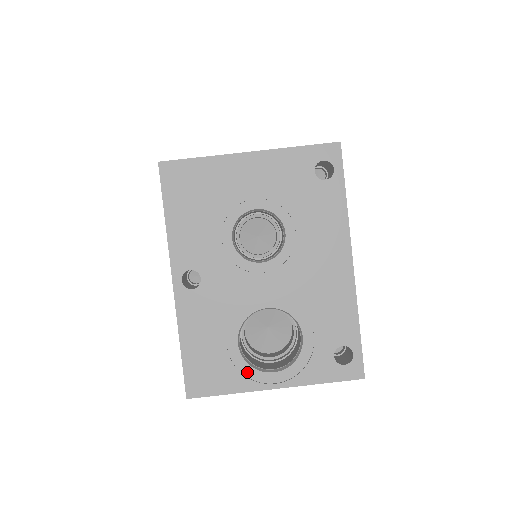
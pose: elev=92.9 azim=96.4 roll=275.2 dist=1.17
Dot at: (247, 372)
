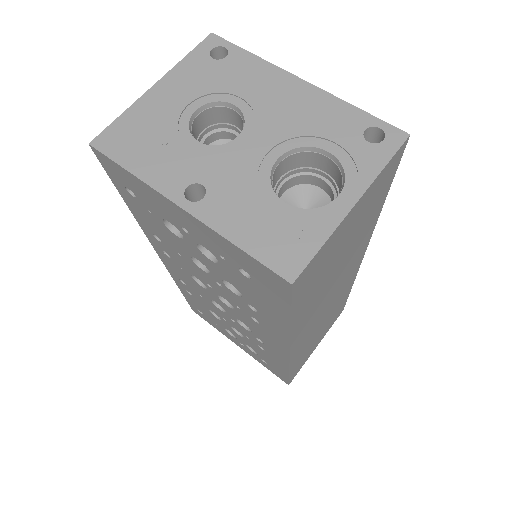
Dot at: (317, 215)
